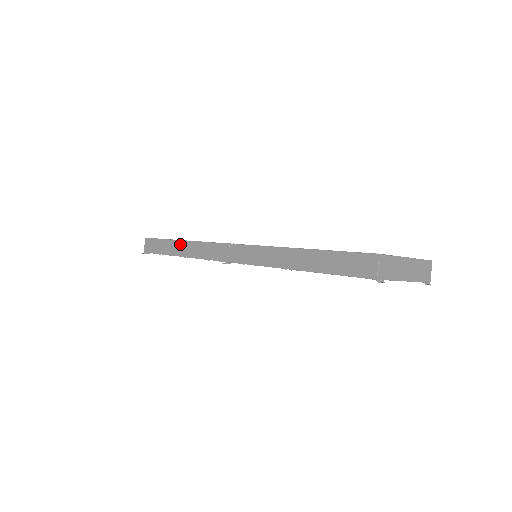
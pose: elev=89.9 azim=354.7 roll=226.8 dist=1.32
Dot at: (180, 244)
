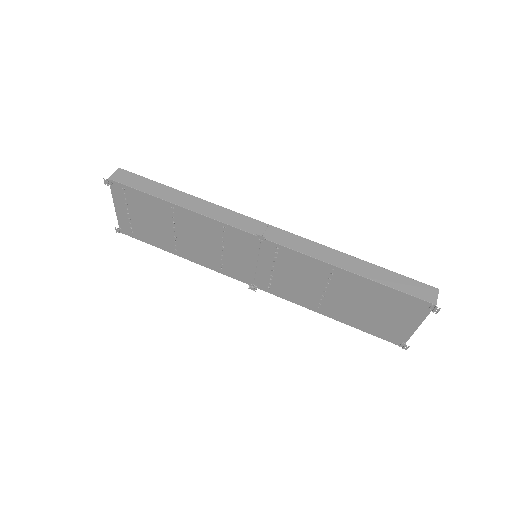
Dot at: (186, 196)
